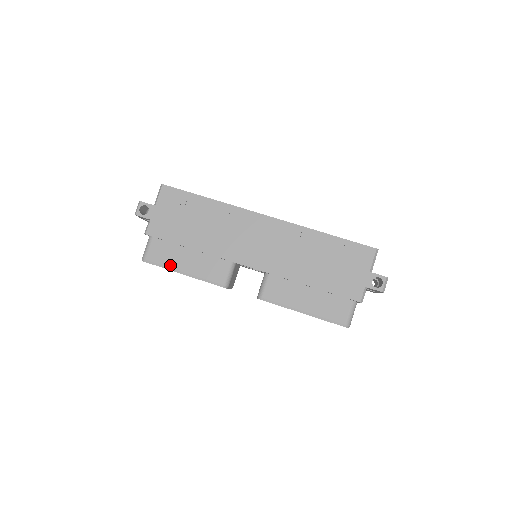
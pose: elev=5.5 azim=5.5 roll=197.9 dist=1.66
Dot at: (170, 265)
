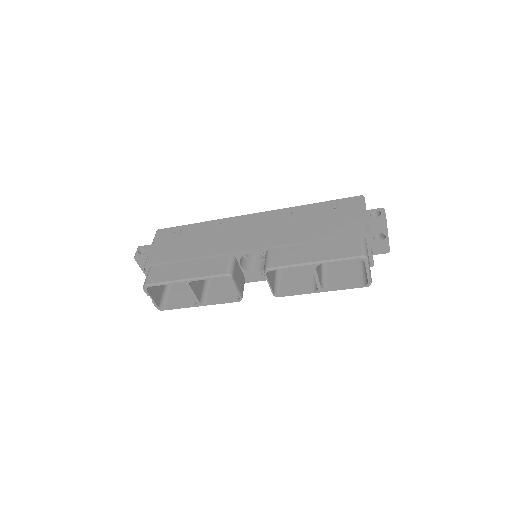
Dot at: (171, 279)
